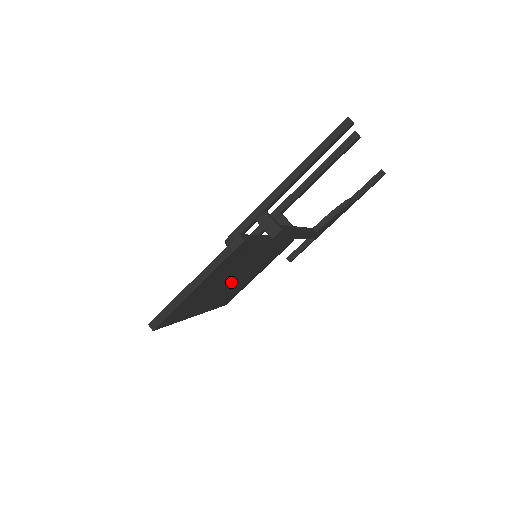
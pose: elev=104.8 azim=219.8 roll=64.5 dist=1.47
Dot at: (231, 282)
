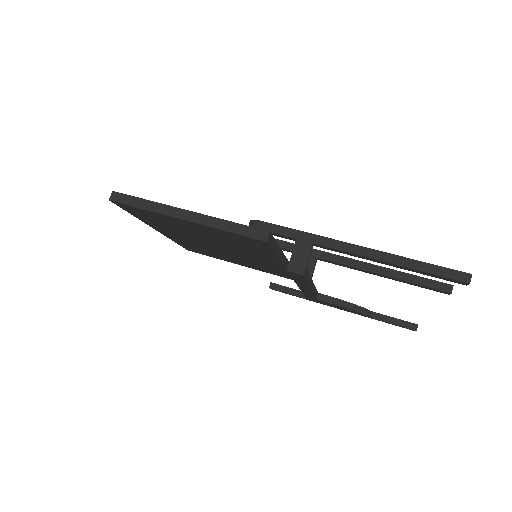
Dot at: (213, 246)
